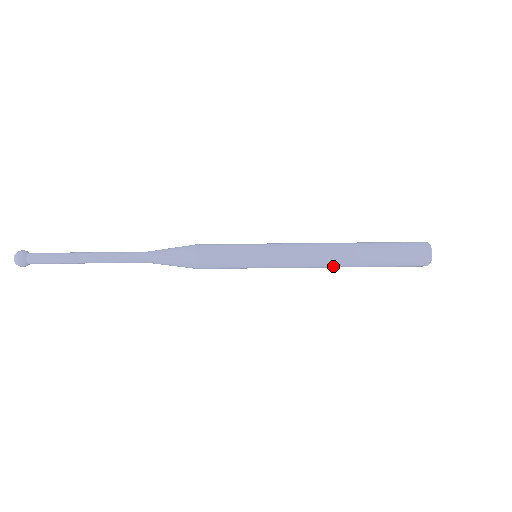
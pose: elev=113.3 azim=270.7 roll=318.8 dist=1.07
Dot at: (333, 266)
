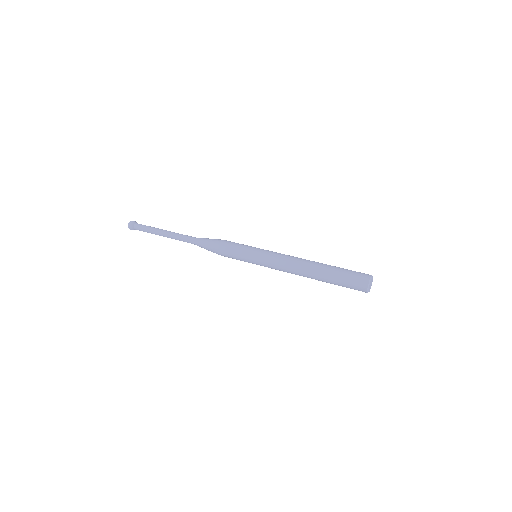
Dot at: (301, 274)
